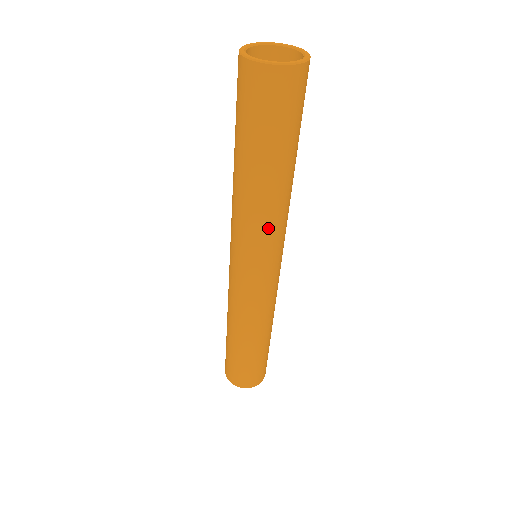
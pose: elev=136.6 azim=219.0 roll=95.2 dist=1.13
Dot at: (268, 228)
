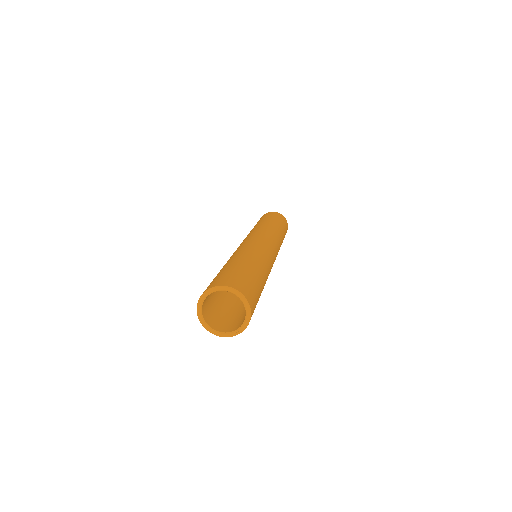
Dot at: occluded
